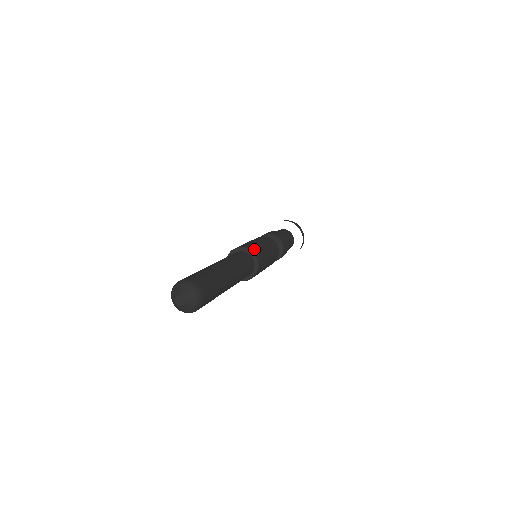
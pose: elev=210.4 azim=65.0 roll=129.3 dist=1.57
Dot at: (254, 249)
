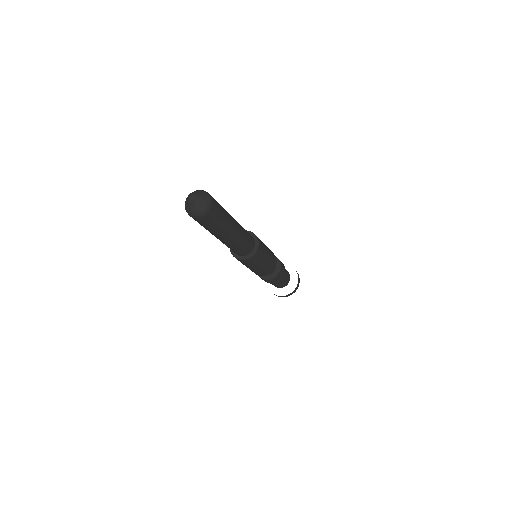
Dot at: occluded
